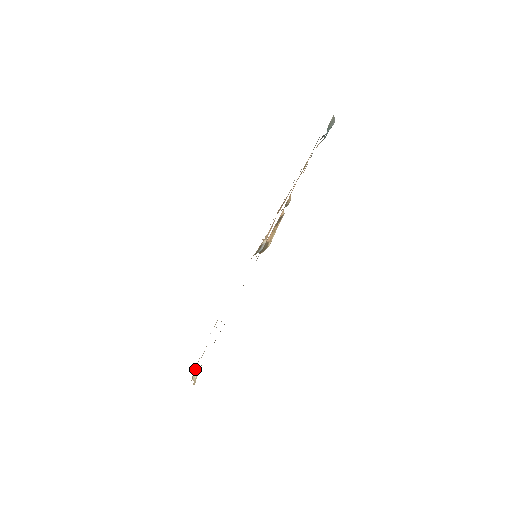
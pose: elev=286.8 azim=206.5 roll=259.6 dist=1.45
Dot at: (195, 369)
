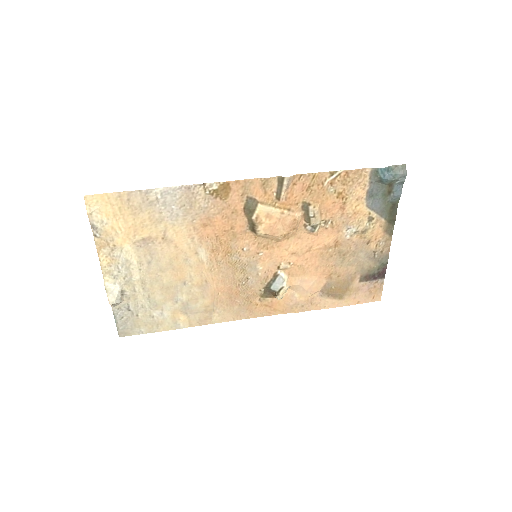
Dot at: (116, 280)
